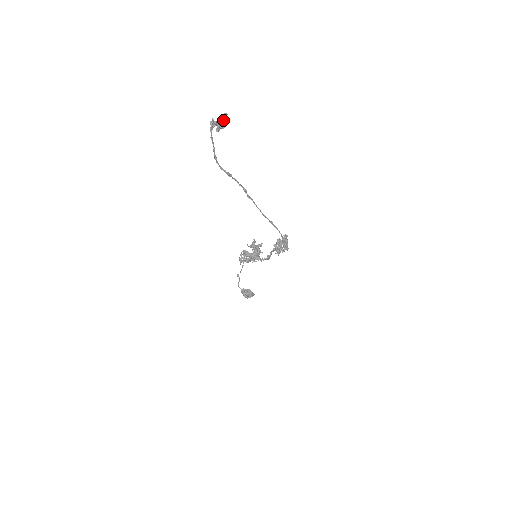
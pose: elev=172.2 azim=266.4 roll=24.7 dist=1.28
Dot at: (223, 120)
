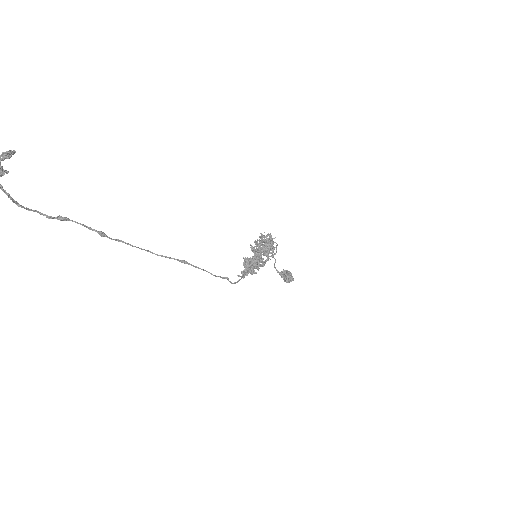
Dot at: out of frame
